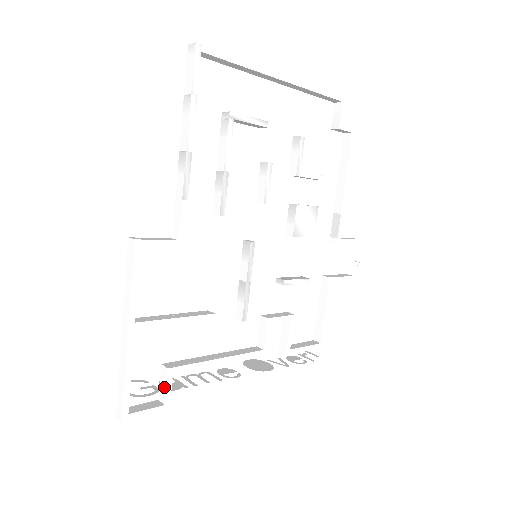
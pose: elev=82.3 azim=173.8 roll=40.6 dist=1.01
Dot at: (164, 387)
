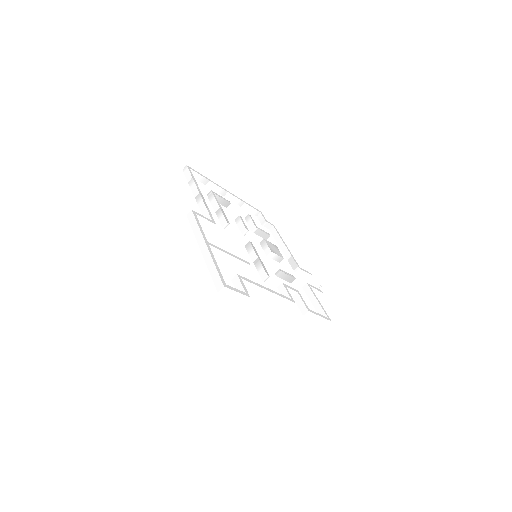
Dot at: (240, 285)
